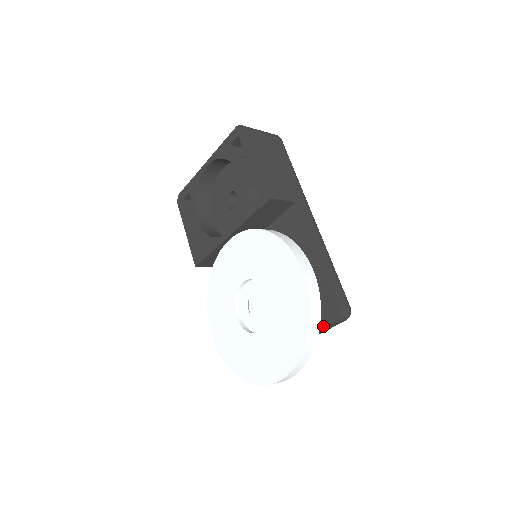
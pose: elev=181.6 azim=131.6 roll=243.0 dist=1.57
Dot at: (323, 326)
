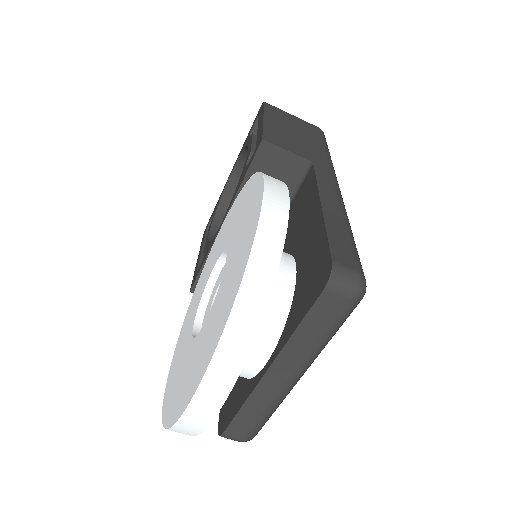
Dot at: (306, 310)
